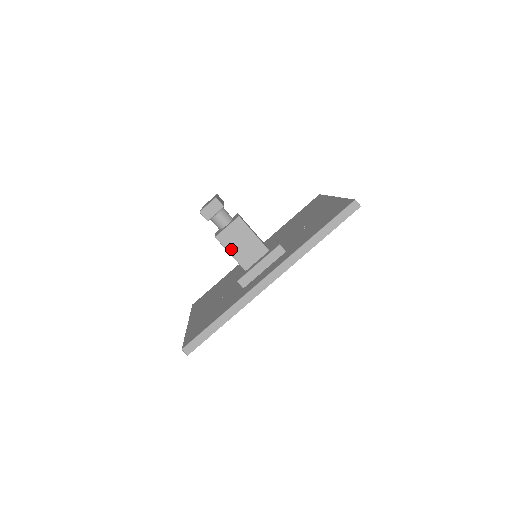
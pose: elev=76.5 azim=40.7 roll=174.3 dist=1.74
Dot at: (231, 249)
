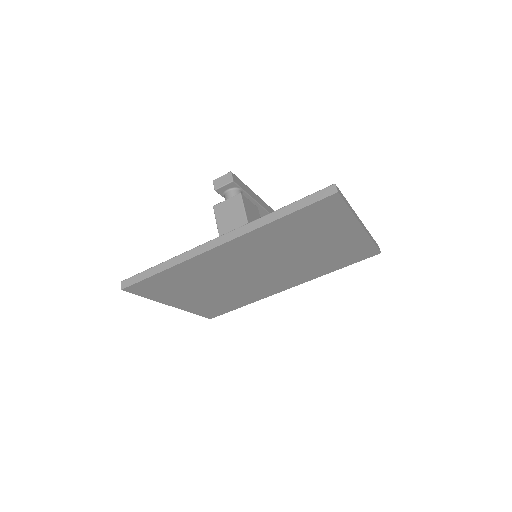
Dot at: (220, 221)
